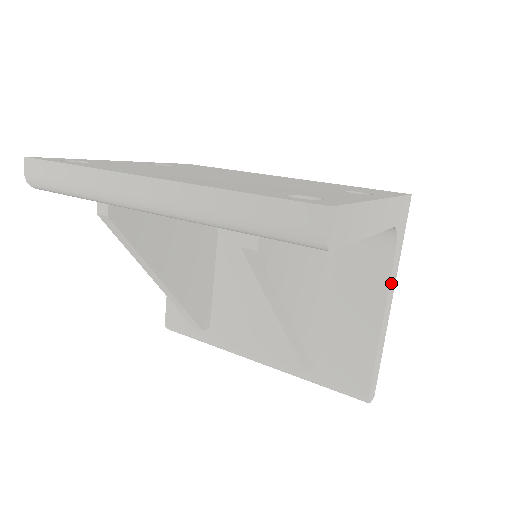
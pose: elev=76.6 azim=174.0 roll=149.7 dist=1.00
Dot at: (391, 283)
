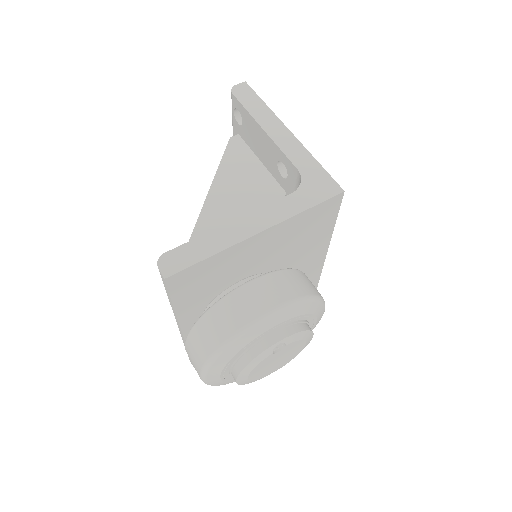
Dot at: (270, 211)
